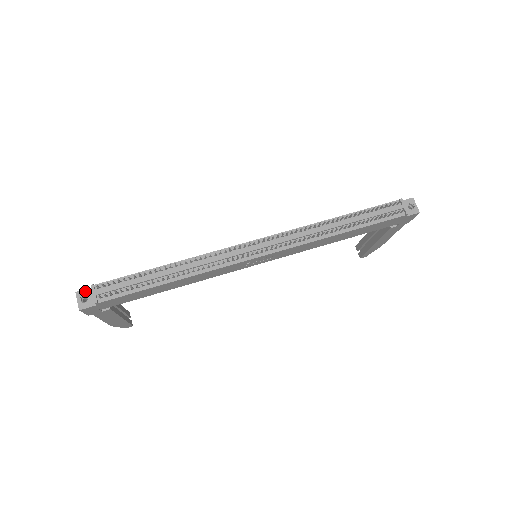
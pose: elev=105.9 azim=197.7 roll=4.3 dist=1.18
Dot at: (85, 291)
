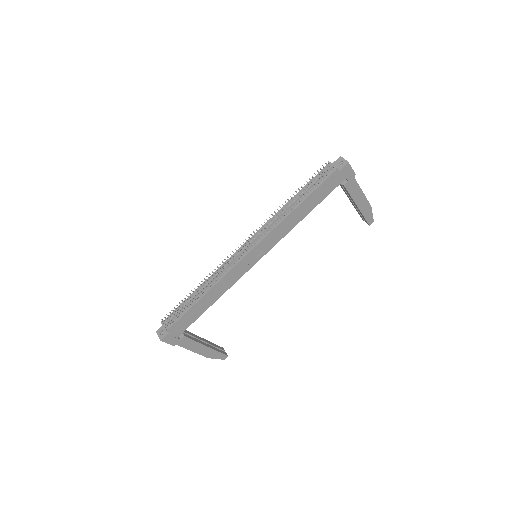
Dot at: (161, 328)
